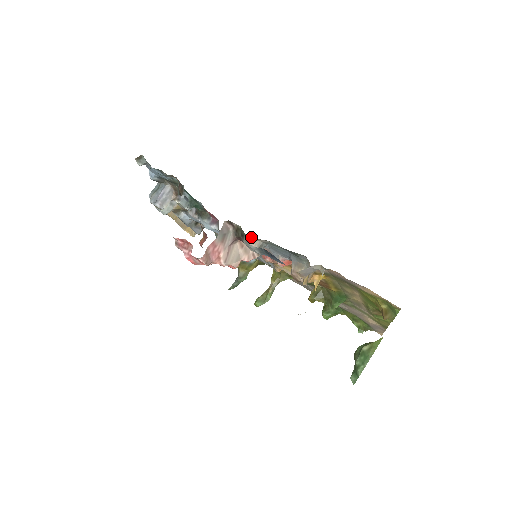
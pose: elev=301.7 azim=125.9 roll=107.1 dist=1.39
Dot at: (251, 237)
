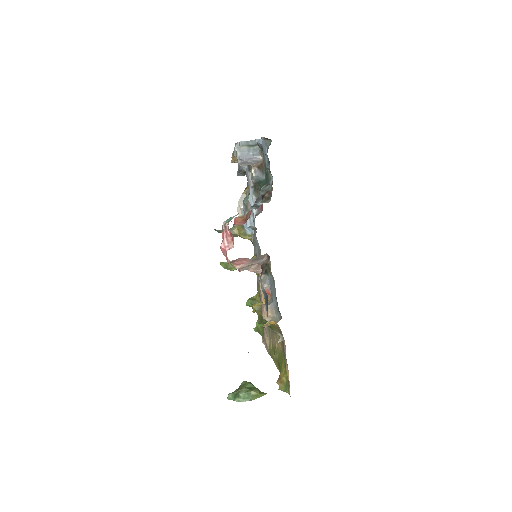
Dot at: occluded
